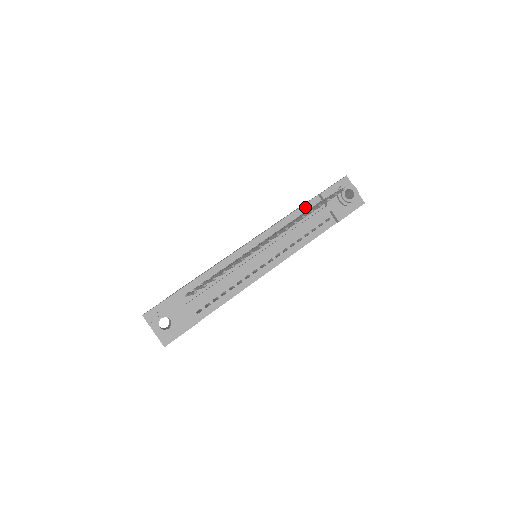
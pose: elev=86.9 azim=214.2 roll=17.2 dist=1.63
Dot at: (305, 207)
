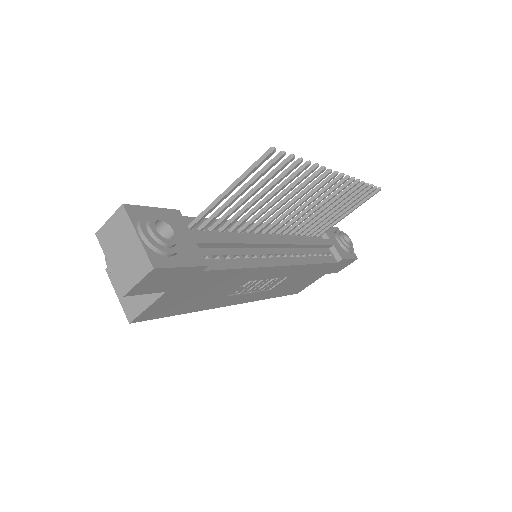
Dot at: occluded
